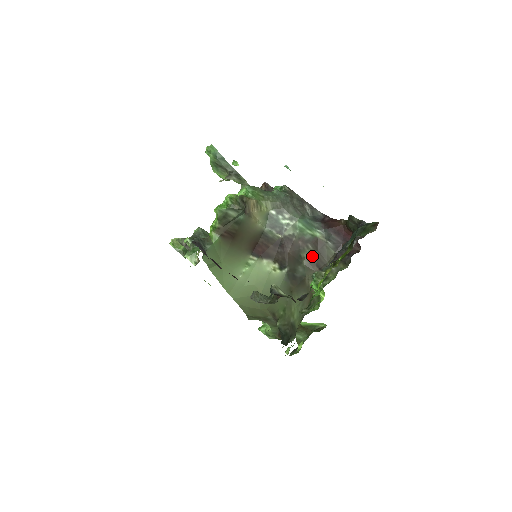
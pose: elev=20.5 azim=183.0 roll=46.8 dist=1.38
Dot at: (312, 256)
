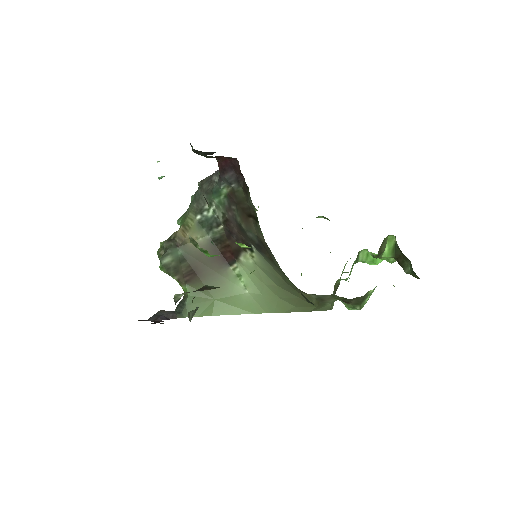
Dot at: (240, 214)
